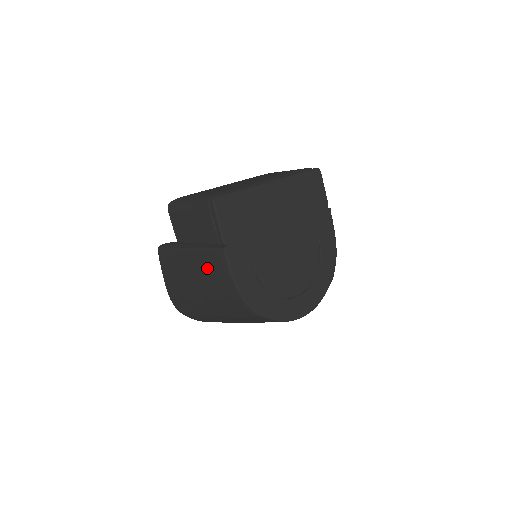
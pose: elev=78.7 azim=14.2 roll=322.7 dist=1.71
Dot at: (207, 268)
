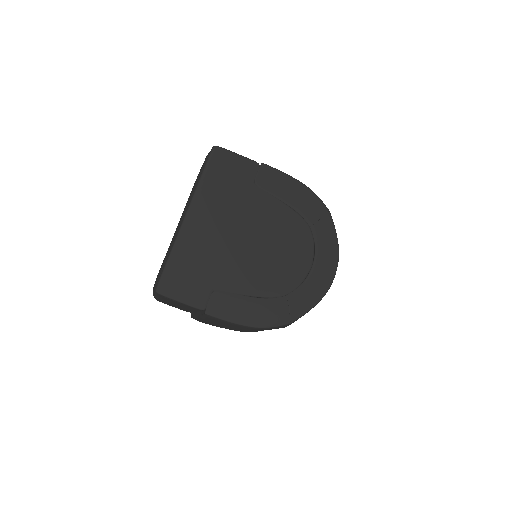
Dot at: occluded
